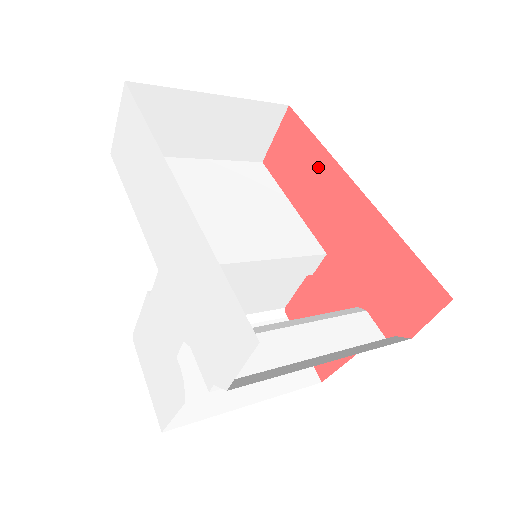
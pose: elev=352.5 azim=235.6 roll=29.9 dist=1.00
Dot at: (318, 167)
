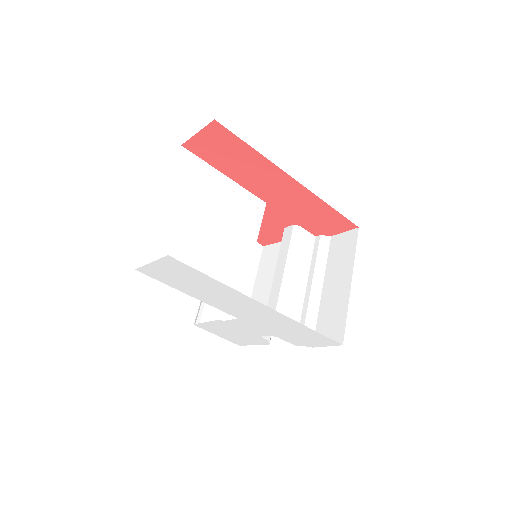
Dot at: (256, 164)
